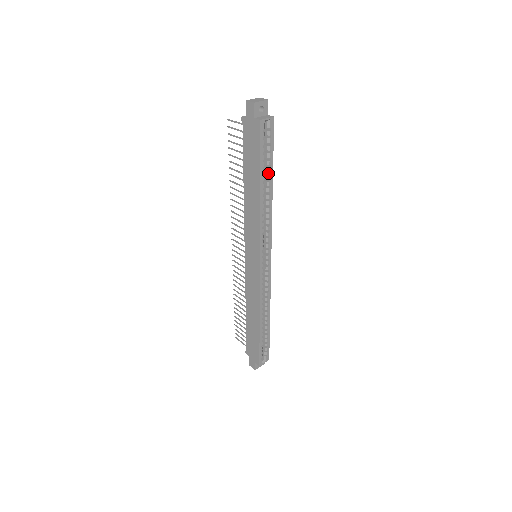
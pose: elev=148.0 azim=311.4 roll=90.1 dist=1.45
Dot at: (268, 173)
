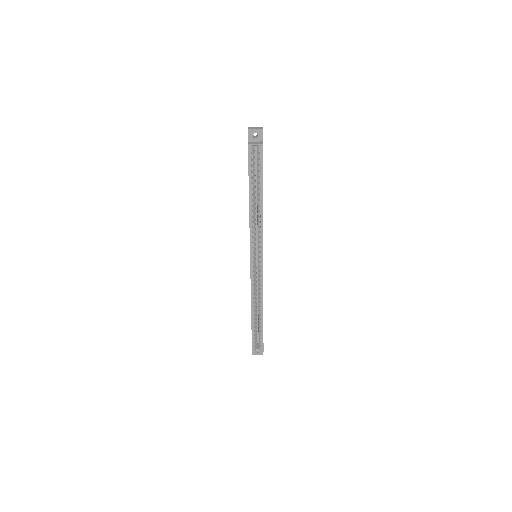
Dot at: (260, 189)
